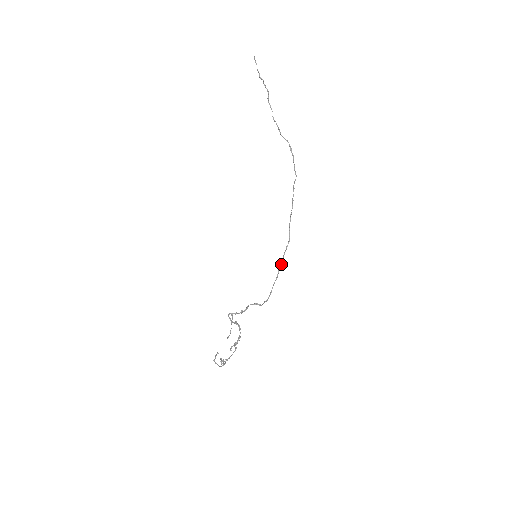
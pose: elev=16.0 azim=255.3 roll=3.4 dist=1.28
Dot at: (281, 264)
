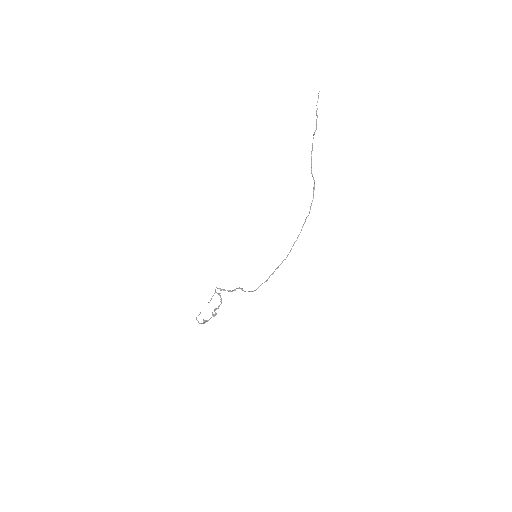
Dot at: occluded
